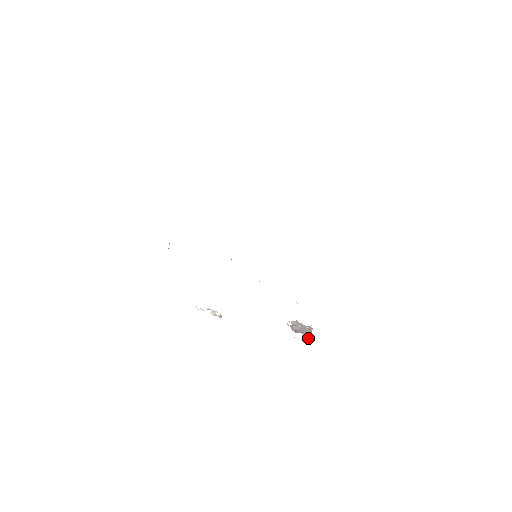
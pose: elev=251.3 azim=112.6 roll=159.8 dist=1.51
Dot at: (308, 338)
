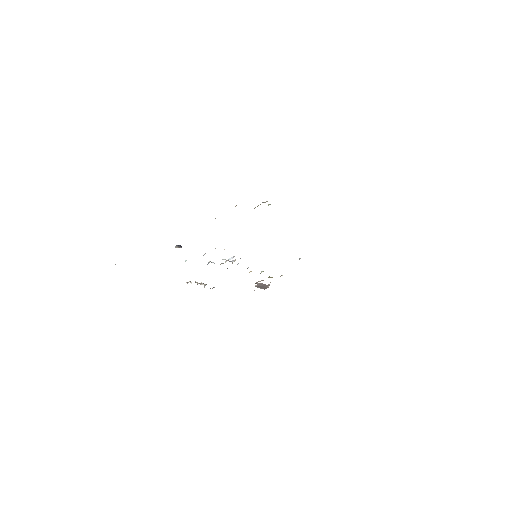
Dot at: (264, 289)
